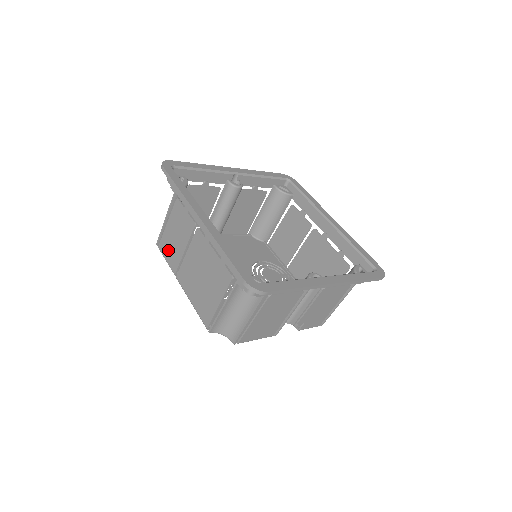
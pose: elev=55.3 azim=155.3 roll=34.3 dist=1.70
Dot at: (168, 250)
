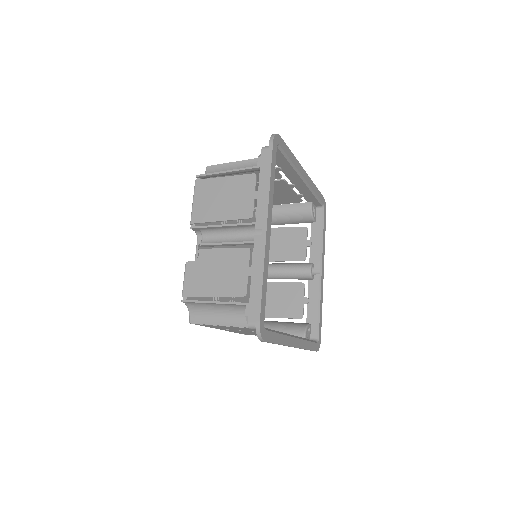
Dot at: occluded
